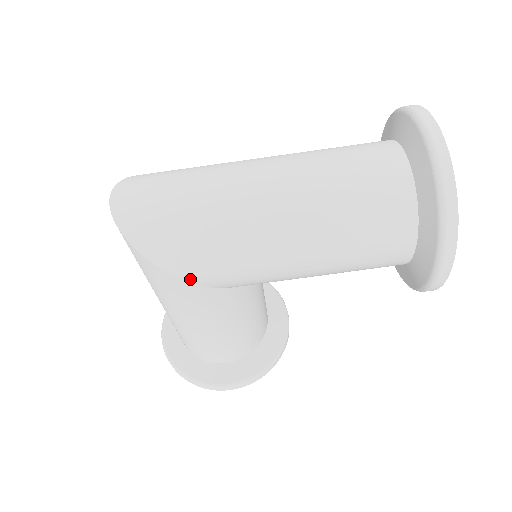
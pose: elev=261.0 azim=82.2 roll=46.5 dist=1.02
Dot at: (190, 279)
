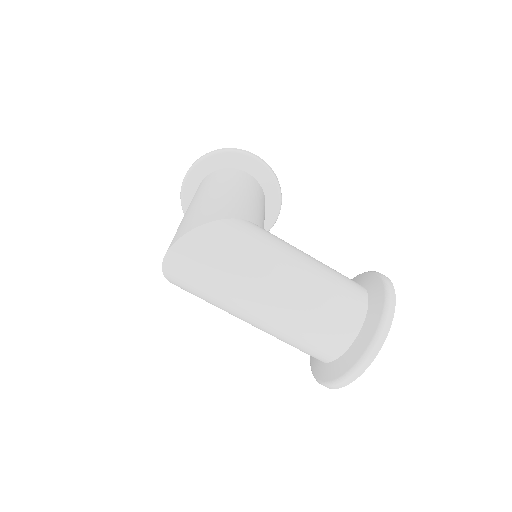
Dot at: occluded
